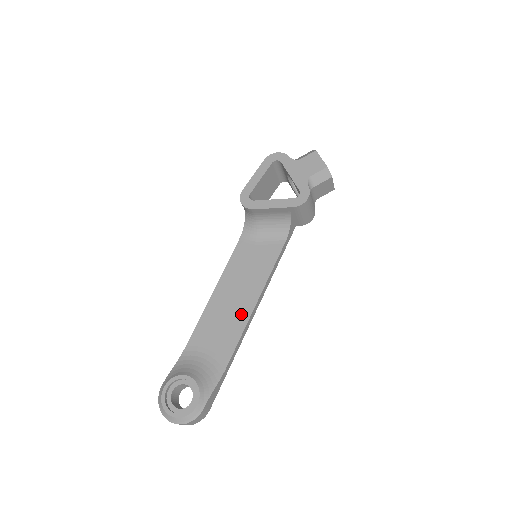
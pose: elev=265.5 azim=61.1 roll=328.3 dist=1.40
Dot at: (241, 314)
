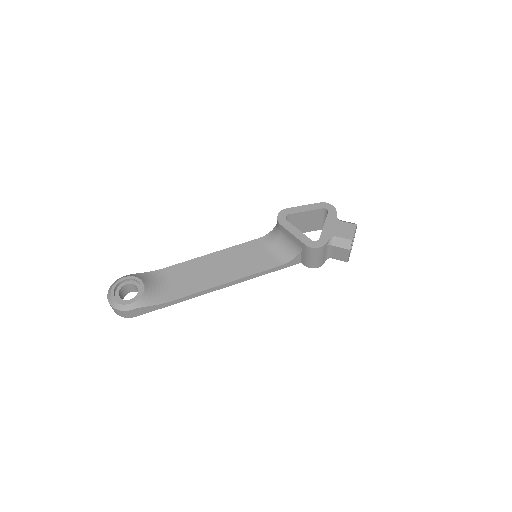
Dot at: (211, 281)
